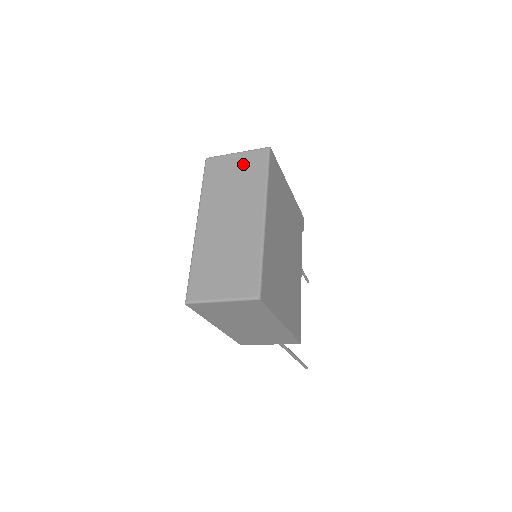
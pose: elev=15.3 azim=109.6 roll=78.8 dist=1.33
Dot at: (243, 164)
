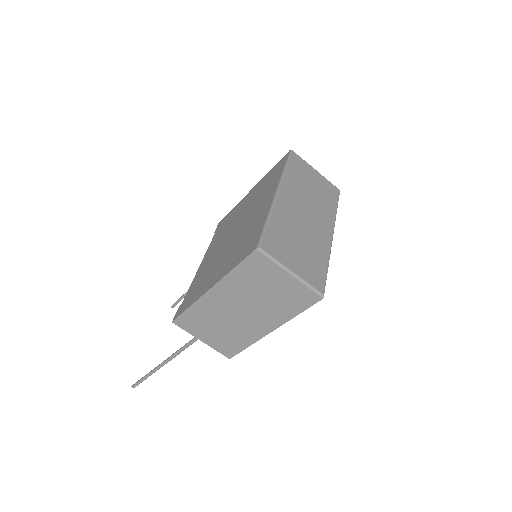
Dot at: (321, 183)
